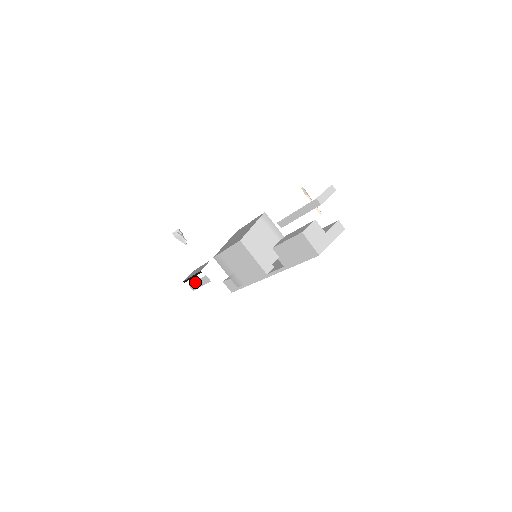
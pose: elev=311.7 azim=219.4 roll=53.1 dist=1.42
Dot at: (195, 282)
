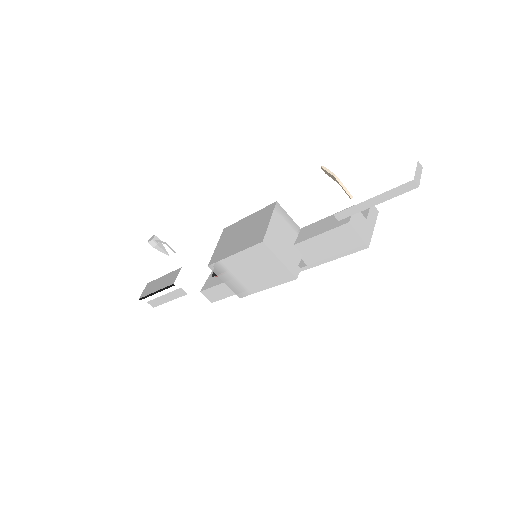
Dot at: (159, 297)
